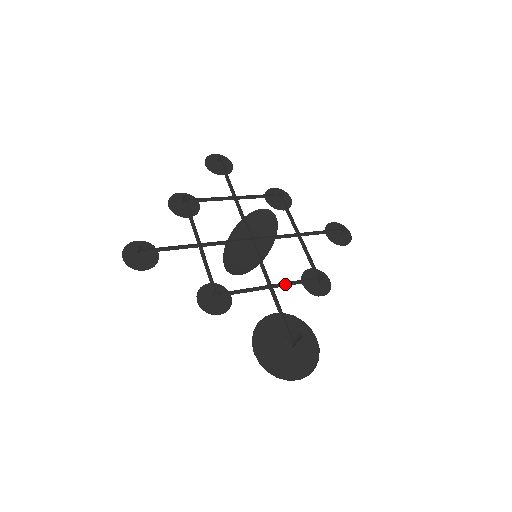
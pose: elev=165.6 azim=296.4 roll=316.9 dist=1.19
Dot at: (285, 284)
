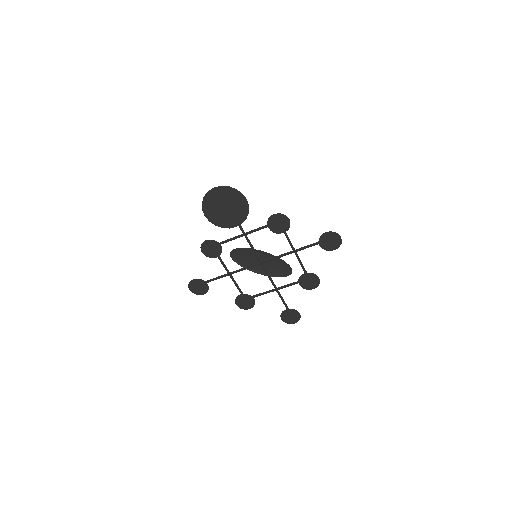
Dot at: (255, 231)
